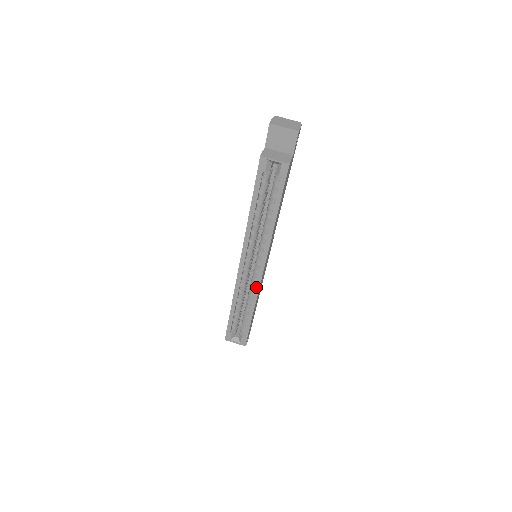
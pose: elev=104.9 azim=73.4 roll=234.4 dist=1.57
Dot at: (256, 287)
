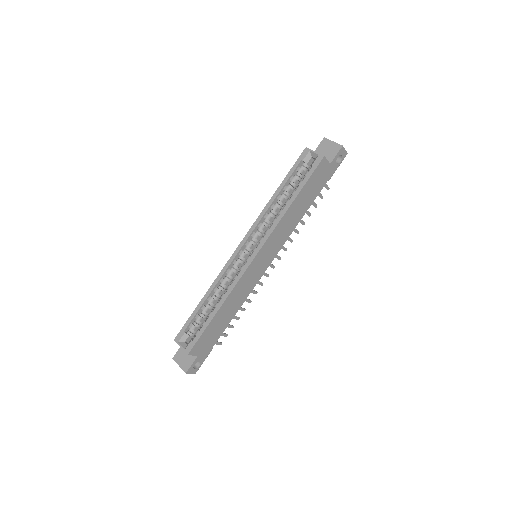
Dot at: (239, 275)
